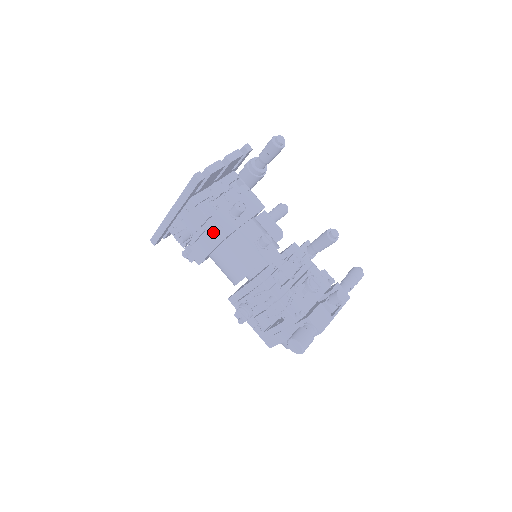
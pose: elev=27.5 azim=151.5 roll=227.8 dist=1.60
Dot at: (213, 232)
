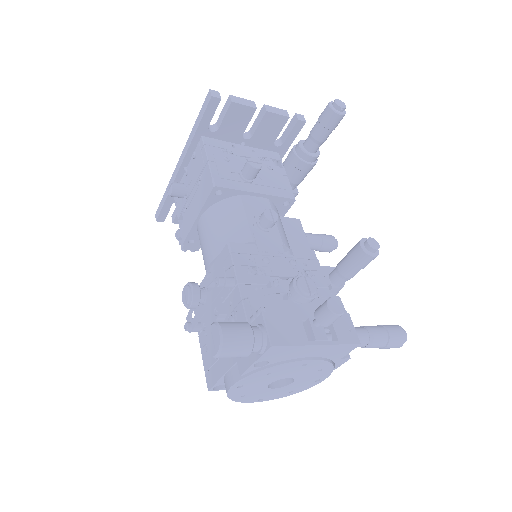
Dot at: (207, 181)
